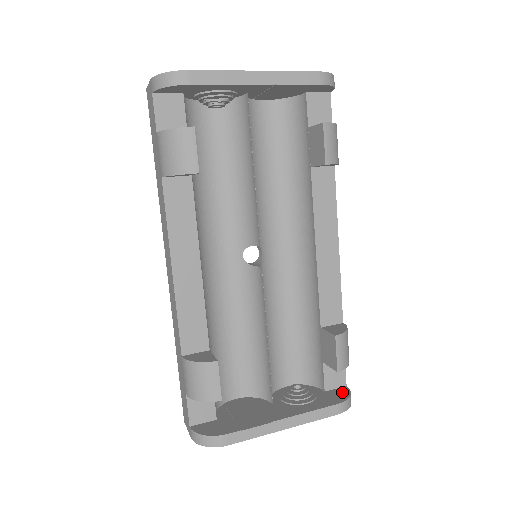
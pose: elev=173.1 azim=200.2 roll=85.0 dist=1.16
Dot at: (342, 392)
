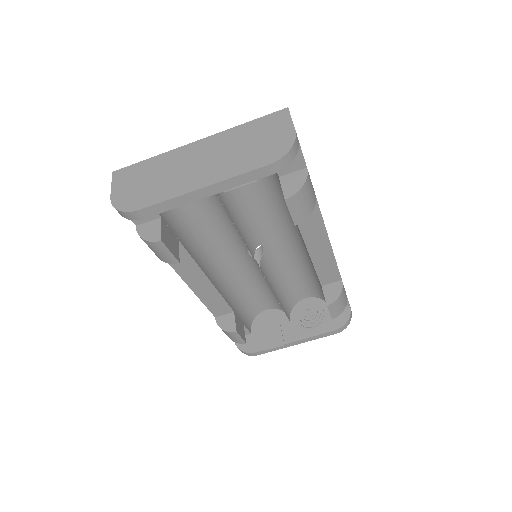
Dot at: (343, 315)
